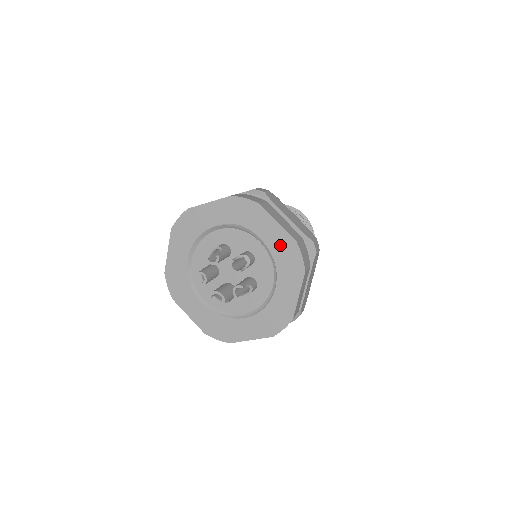
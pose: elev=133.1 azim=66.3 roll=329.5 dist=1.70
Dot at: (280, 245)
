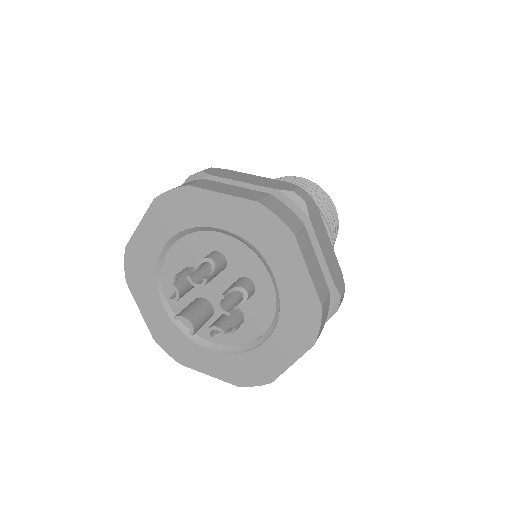
Dot at: (297, 298)
